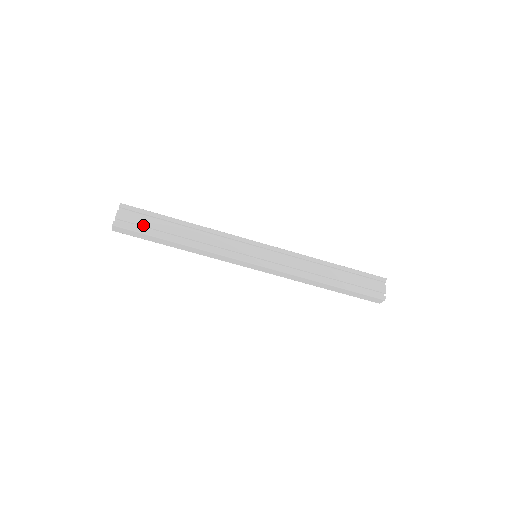
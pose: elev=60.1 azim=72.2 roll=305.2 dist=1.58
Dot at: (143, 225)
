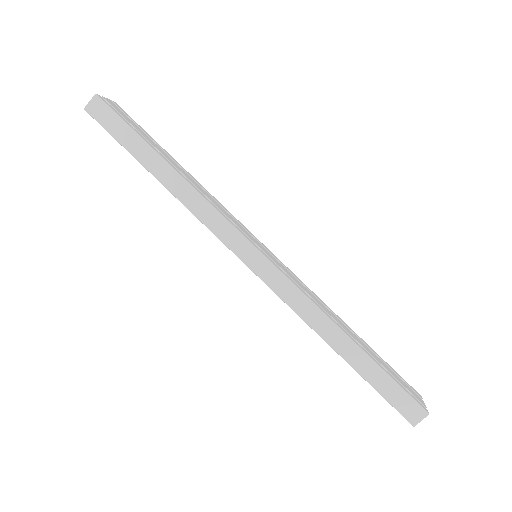
Dot at: (133, 125)
